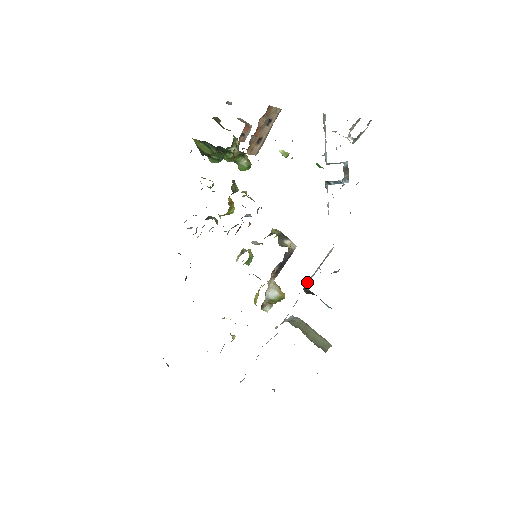
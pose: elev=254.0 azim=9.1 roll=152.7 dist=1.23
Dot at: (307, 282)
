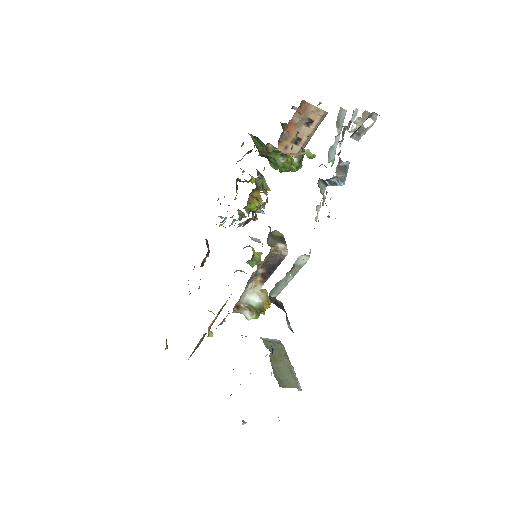
Dot at: (275, 290)
